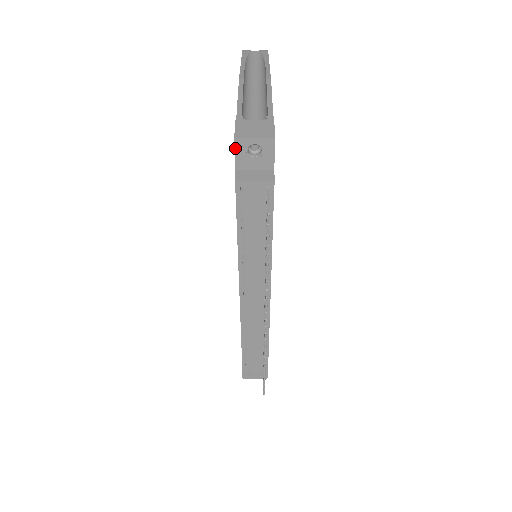
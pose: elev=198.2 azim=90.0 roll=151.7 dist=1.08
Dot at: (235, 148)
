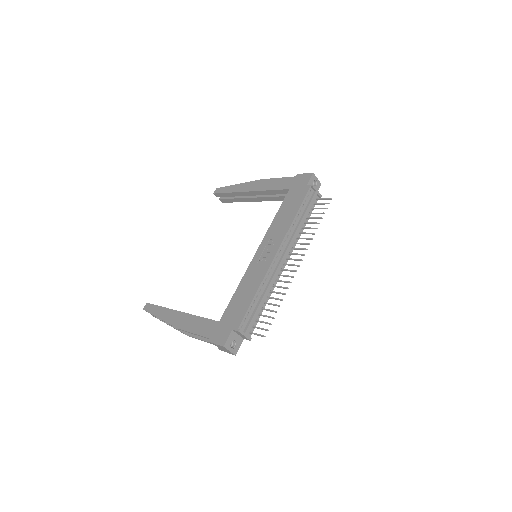
Dot at: (311, 176)
